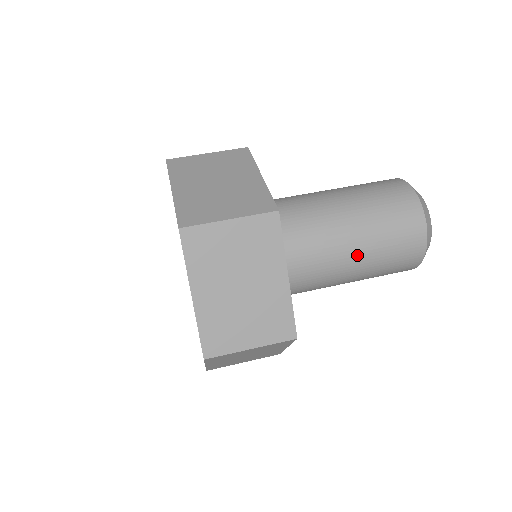
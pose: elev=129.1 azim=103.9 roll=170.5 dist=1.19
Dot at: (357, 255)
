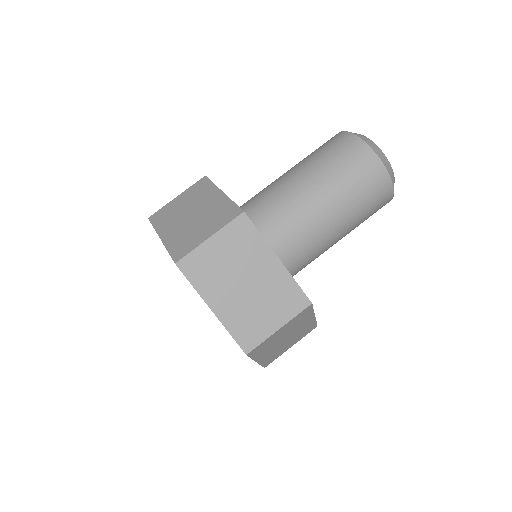
Dot at: occluded
